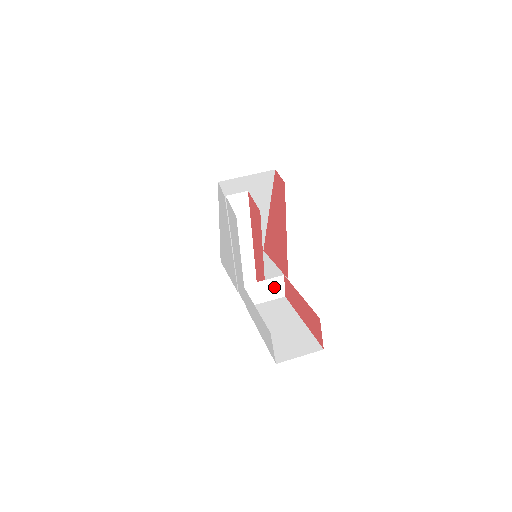
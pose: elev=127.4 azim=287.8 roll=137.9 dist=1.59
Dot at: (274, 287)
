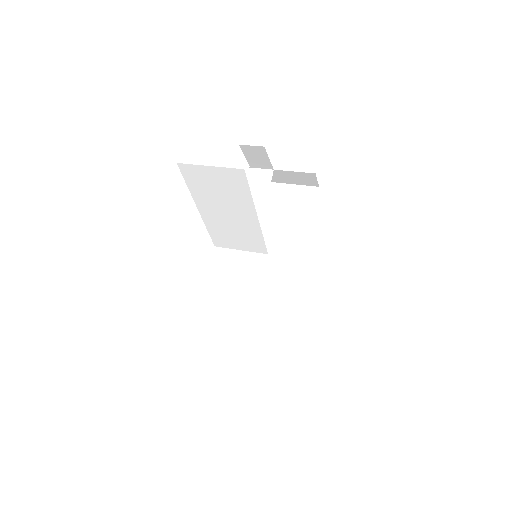
Dot at: (250, 269)
